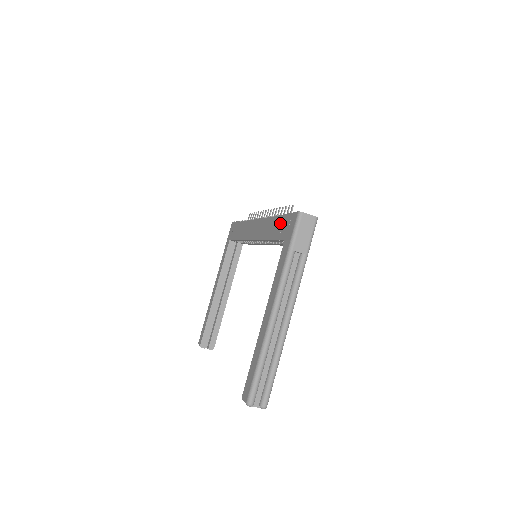
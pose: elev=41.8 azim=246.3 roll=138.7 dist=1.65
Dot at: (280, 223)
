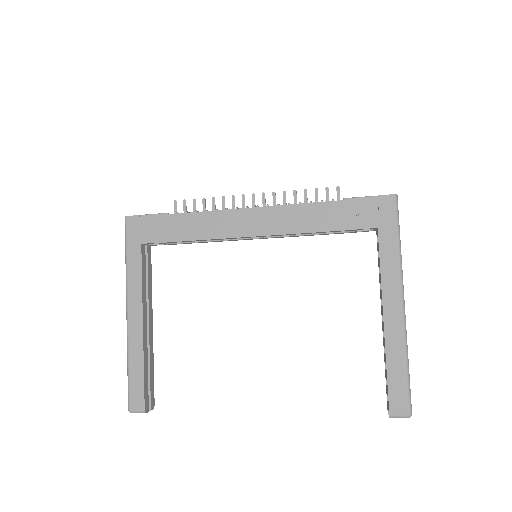
Dot at: (347, 209)
